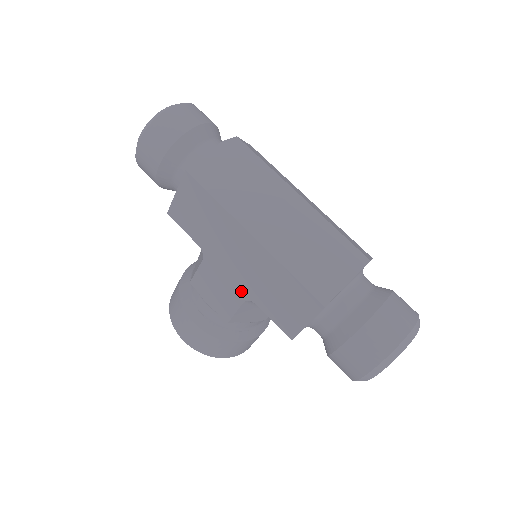
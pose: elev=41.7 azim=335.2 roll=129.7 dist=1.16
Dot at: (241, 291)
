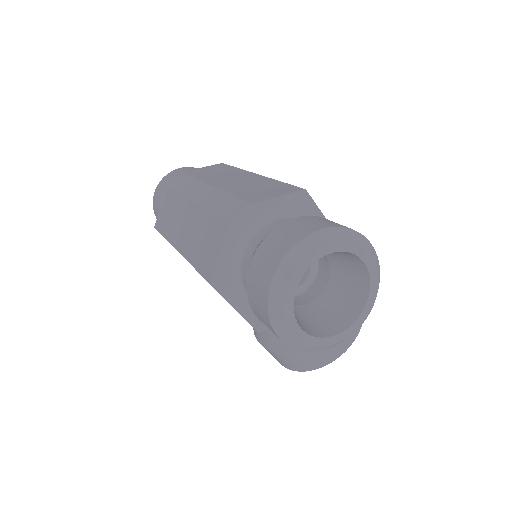
Dot at: occluded
